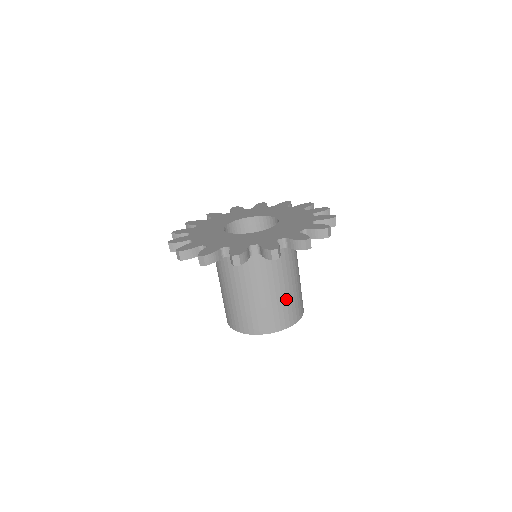
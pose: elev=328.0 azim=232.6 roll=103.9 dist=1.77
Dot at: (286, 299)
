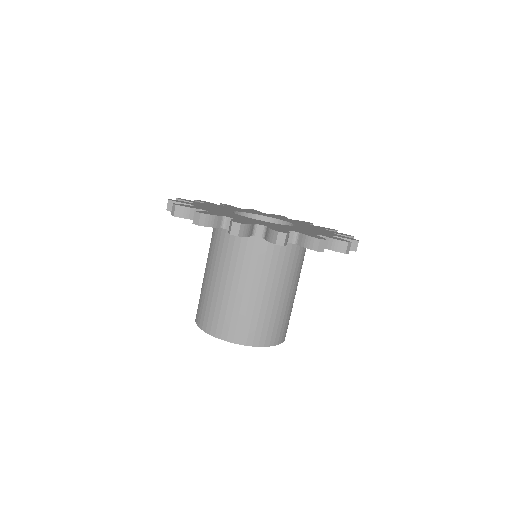
Dot at: (271, 311)
